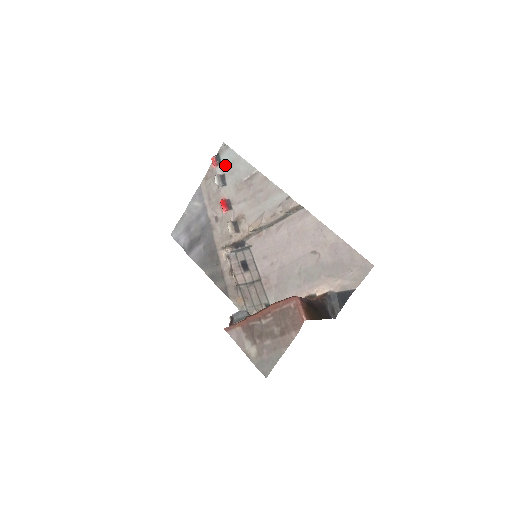
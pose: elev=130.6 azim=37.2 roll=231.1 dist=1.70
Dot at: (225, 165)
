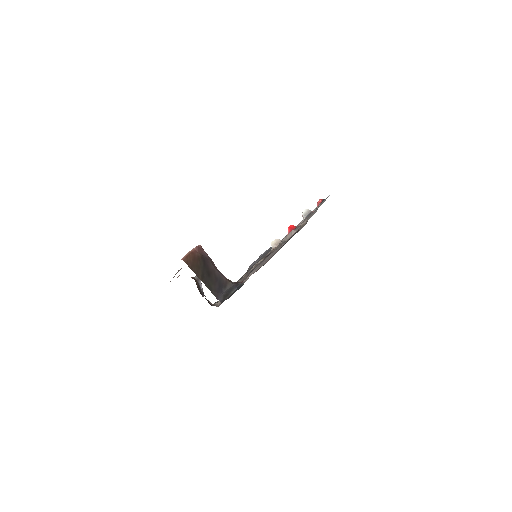
Dot at: occluded
